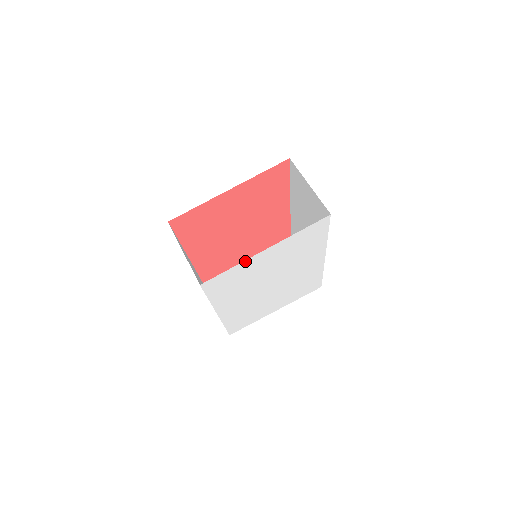
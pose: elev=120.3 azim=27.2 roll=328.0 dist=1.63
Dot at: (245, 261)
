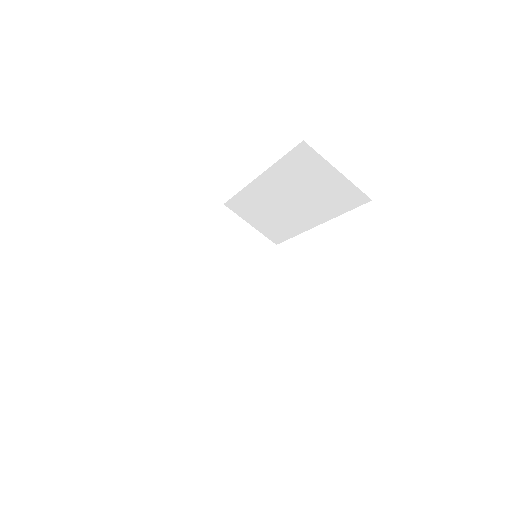
Dot at: occluded
